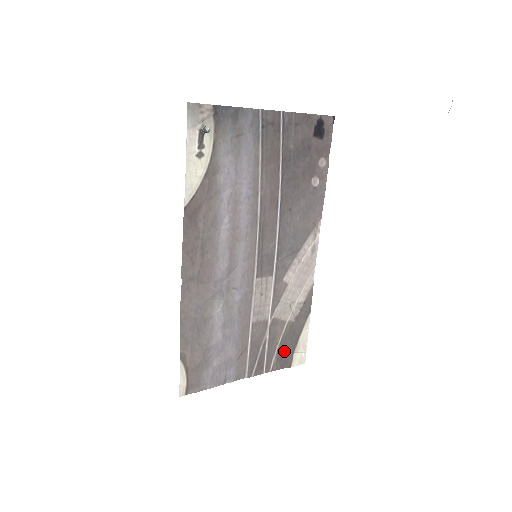
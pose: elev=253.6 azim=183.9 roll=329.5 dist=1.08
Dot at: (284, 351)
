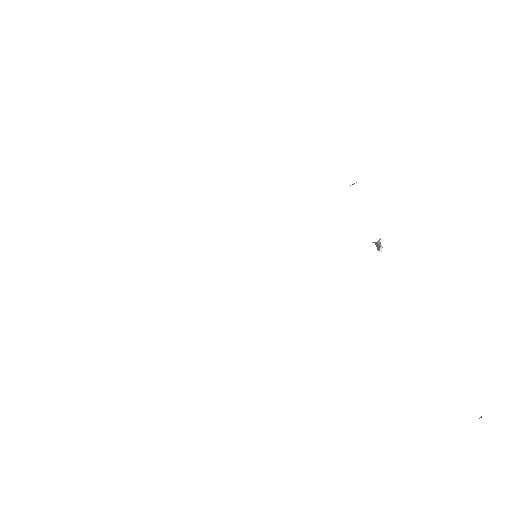
Dot at: occluded
